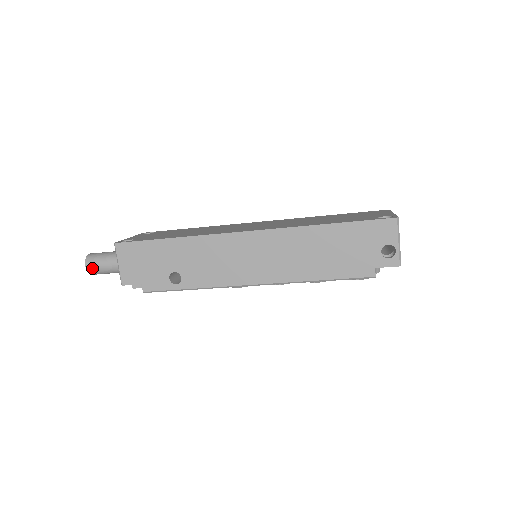
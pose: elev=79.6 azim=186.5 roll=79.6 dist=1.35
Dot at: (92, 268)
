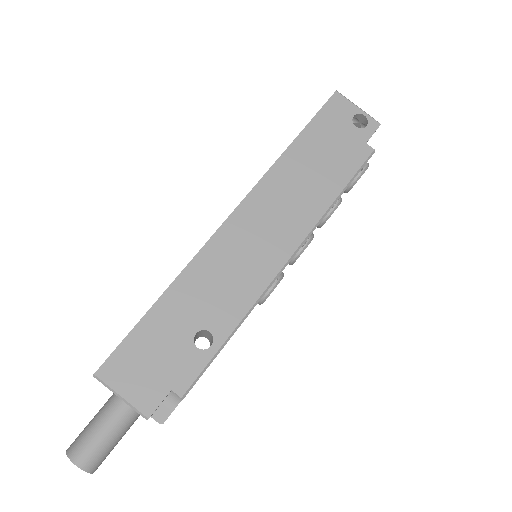
Dot at: (86, 458)
